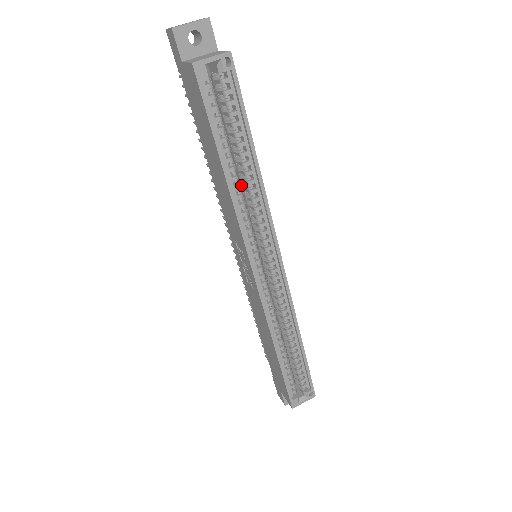
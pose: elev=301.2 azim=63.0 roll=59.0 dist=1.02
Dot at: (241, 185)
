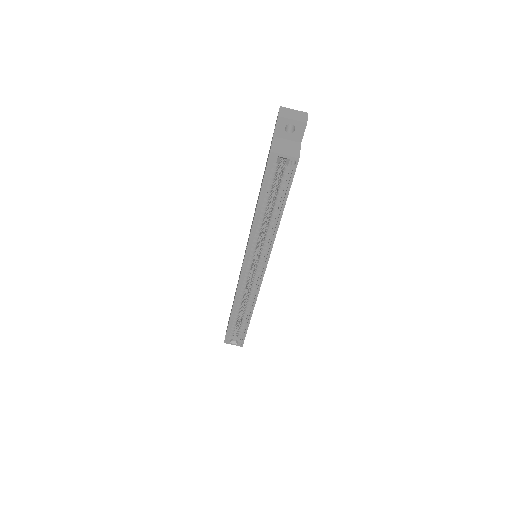
Dot at: occluded
